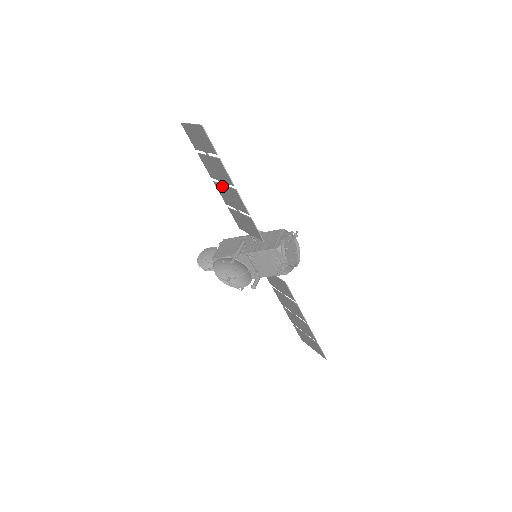
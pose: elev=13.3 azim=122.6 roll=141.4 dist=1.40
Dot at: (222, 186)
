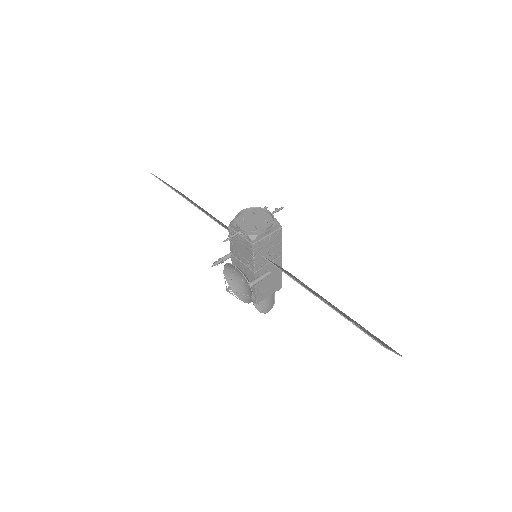
Dot at: occluded
